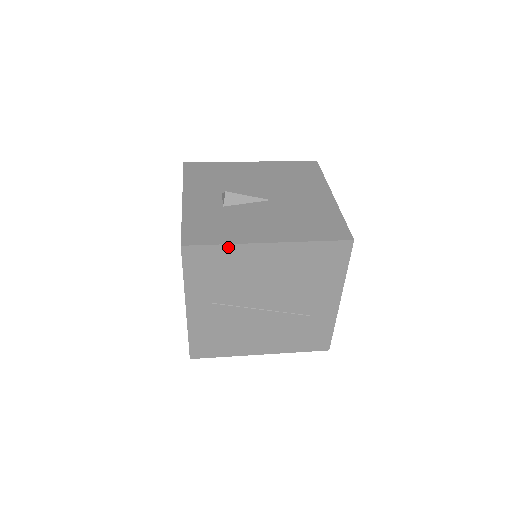
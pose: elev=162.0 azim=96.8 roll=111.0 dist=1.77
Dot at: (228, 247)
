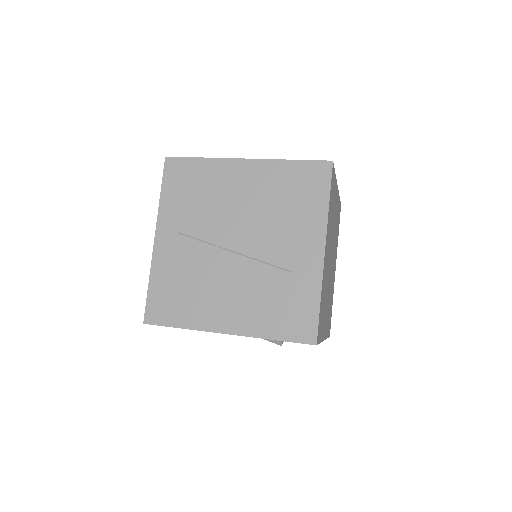
Dot at: (206, 161)
